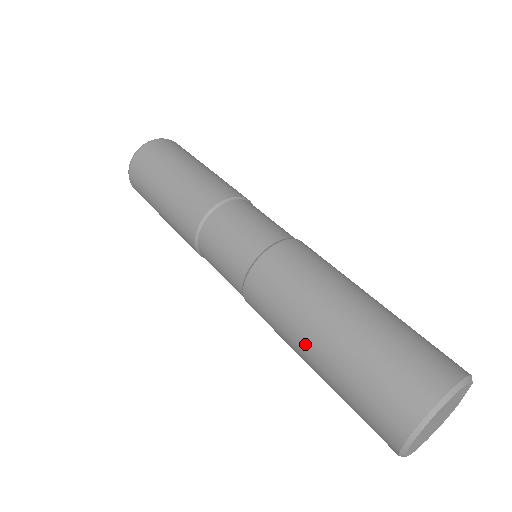
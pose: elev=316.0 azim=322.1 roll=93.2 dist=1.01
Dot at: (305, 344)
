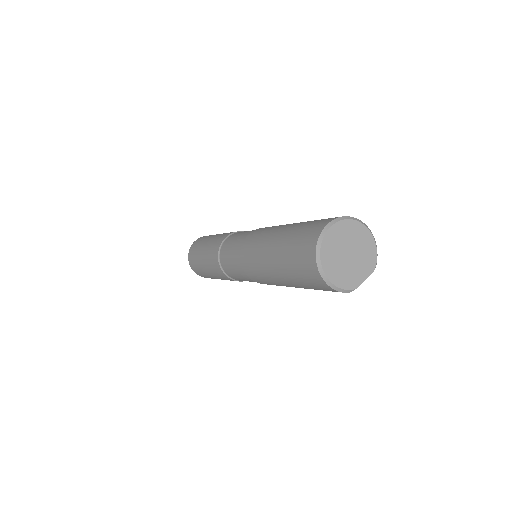
Dot at: (285, 226)
